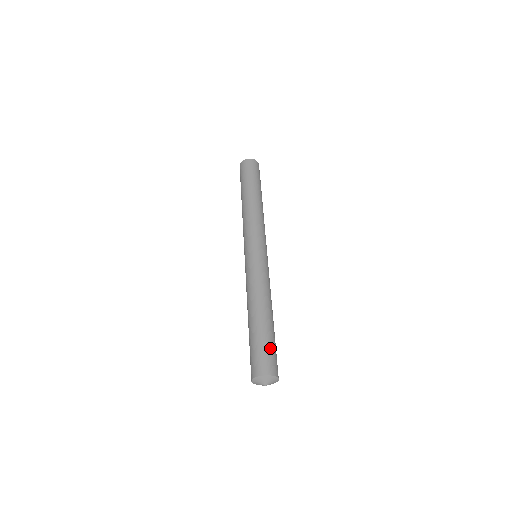
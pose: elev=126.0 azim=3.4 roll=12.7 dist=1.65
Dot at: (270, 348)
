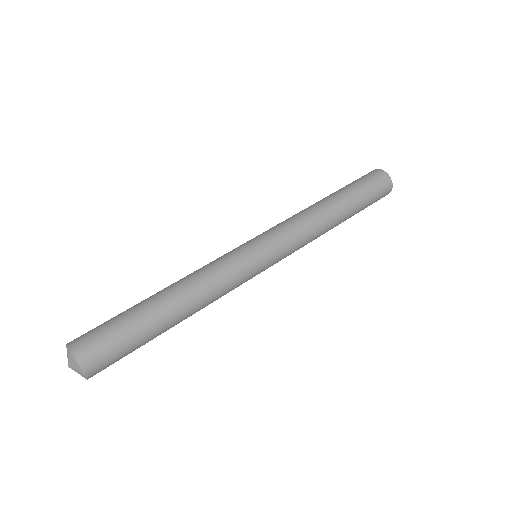
Dot at: (125, 348)
